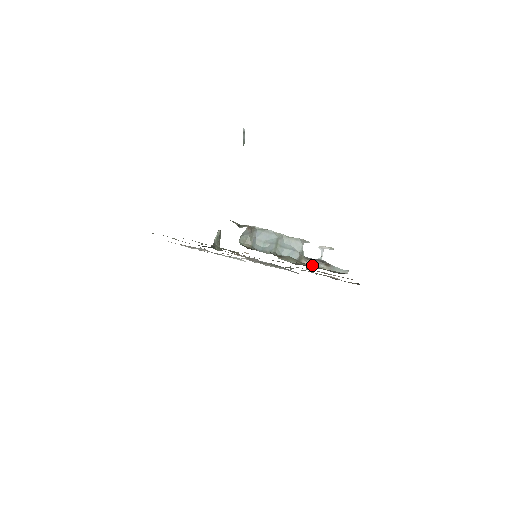
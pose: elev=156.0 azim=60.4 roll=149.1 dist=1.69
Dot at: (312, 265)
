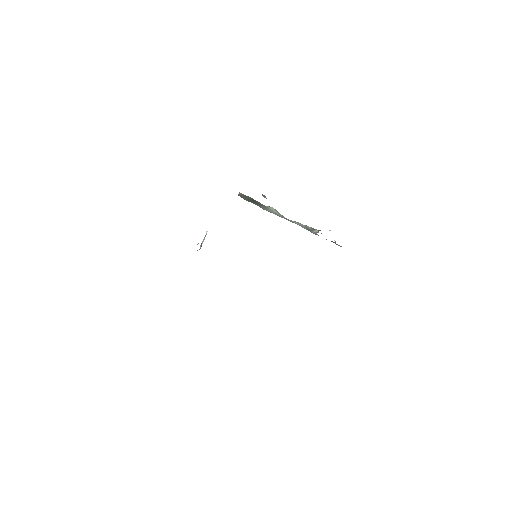
Dot at: occluded
